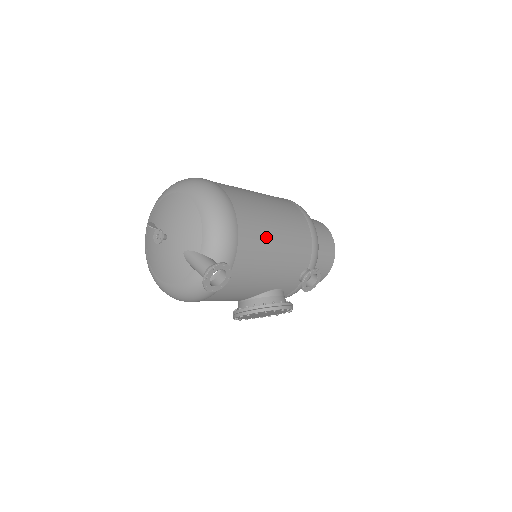
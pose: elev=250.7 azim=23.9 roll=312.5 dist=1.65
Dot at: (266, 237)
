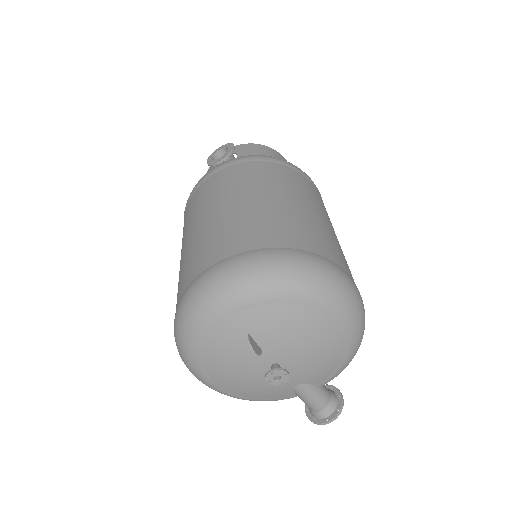
Dot at: occluded
